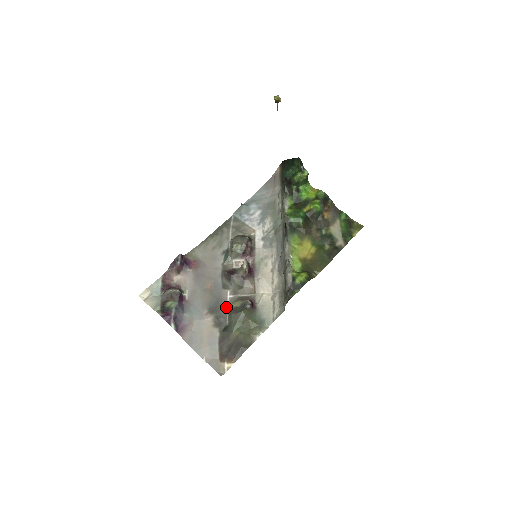
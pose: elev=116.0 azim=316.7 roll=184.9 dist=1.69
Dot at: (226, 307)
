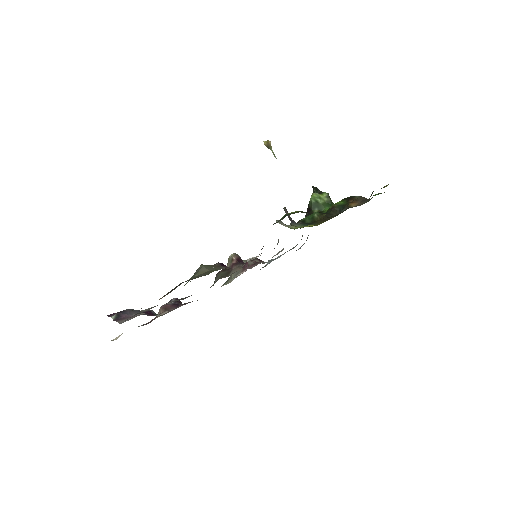
Dot at: occluded
